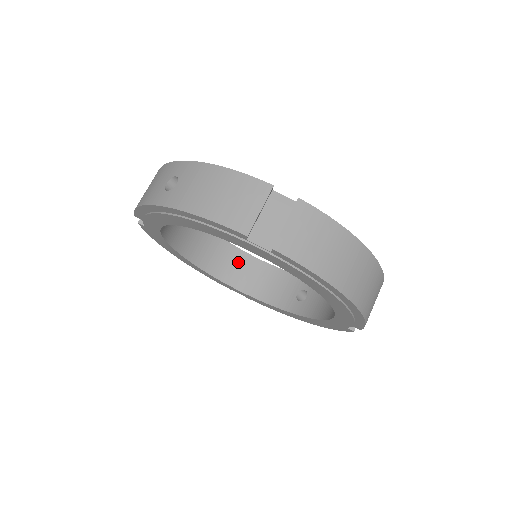
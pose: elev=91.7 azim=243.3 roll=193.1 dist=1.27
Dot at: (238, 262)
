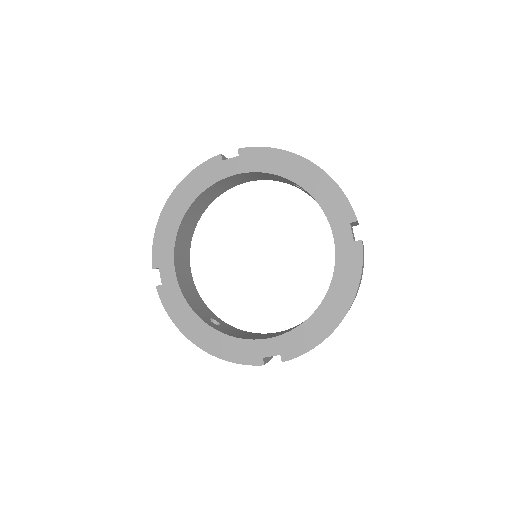
Dot at: (225, 183)
